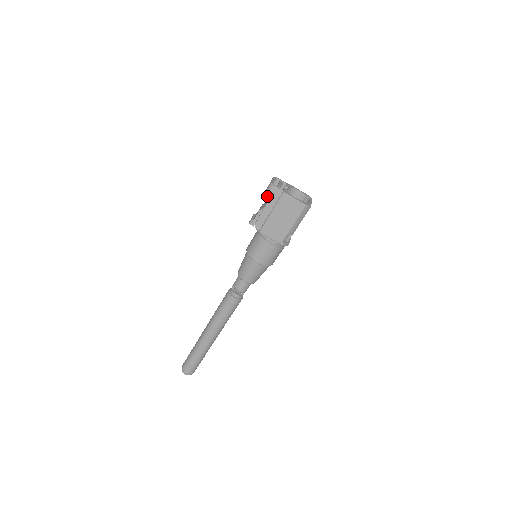
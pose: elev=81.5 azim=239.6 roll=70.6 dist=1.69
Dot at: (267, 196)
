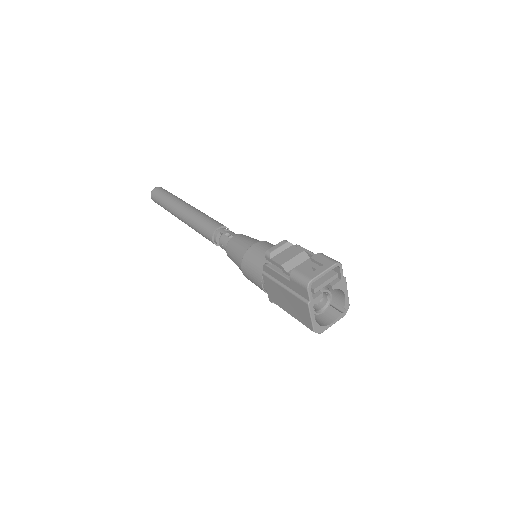
Dot at: (294, 280)
